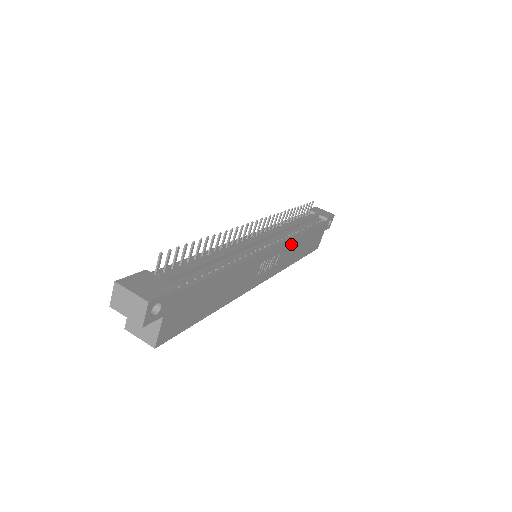
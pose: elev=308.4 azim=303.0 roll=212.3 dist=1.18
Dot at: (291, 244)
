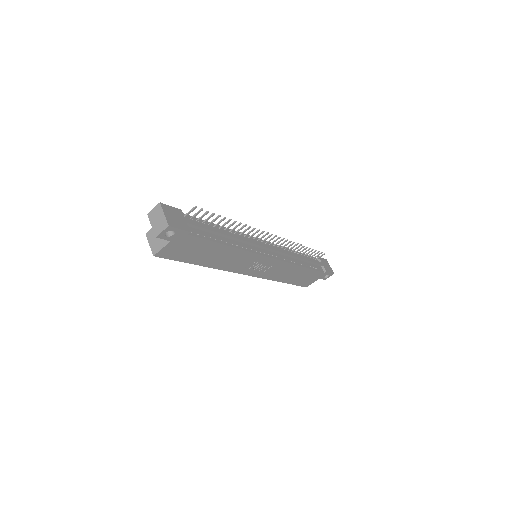
Dot at: (285, 267)
